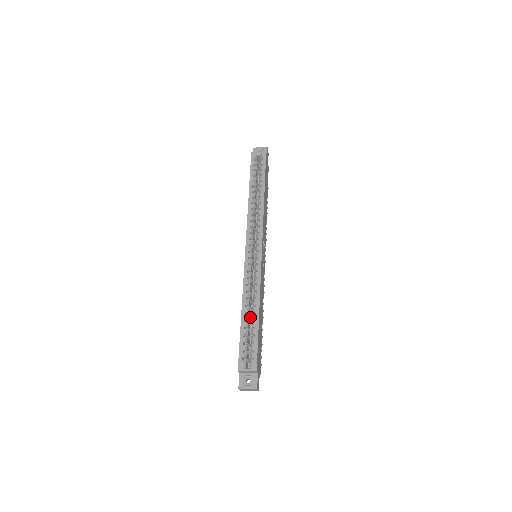
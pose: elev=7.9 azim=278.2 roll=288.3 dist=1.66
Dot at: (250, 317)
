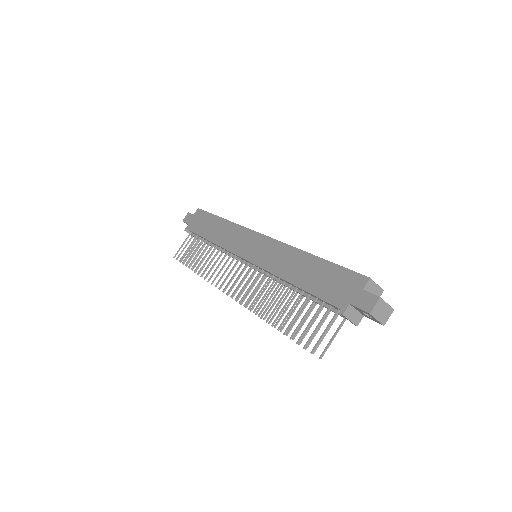
Dot at: occluded
